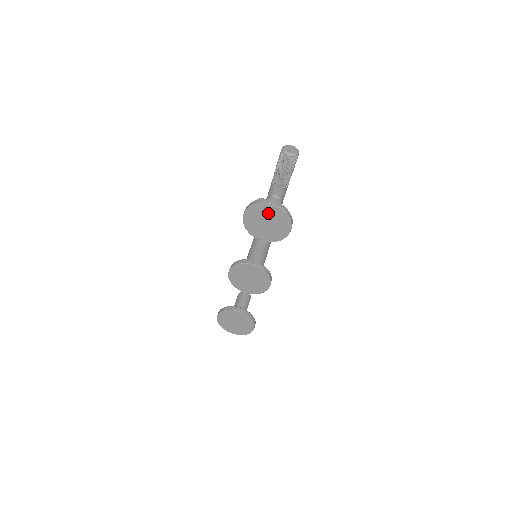
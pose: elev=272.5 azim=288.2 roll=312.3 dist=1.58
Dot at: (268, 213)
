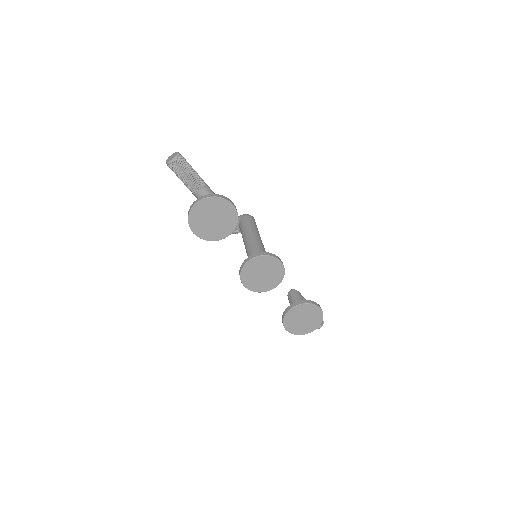
Dot at: (204, 212)
